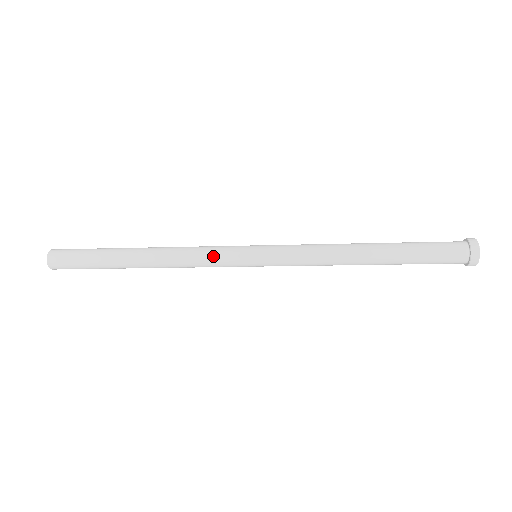
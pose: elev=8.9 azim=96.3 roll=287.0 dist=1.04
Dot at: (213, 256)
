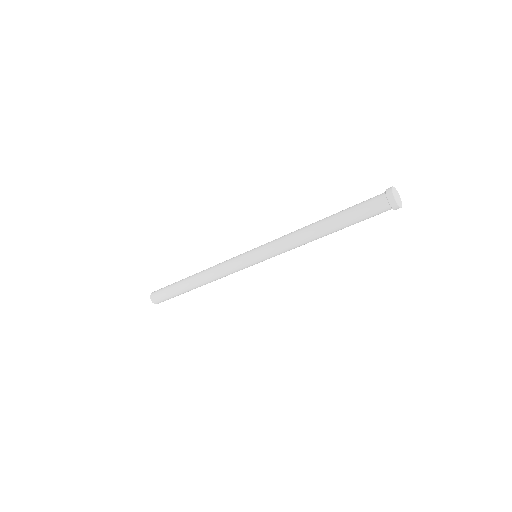
Dot at: (230, 267)
